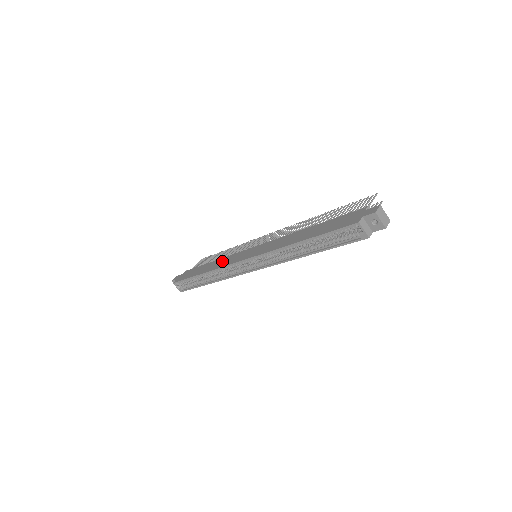
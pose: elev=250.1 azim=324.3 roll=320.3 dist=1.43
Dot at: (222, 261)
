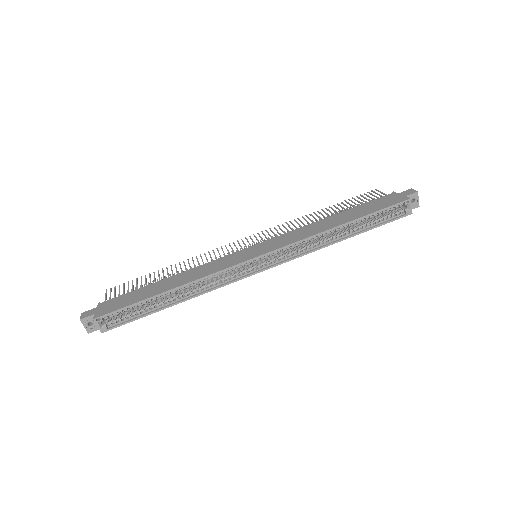
Dot at: (201, 269)
